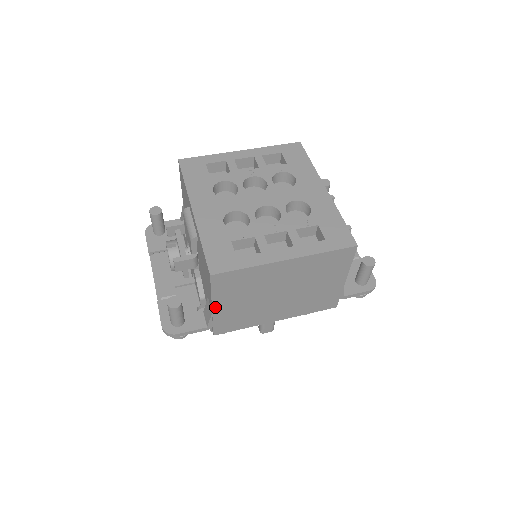
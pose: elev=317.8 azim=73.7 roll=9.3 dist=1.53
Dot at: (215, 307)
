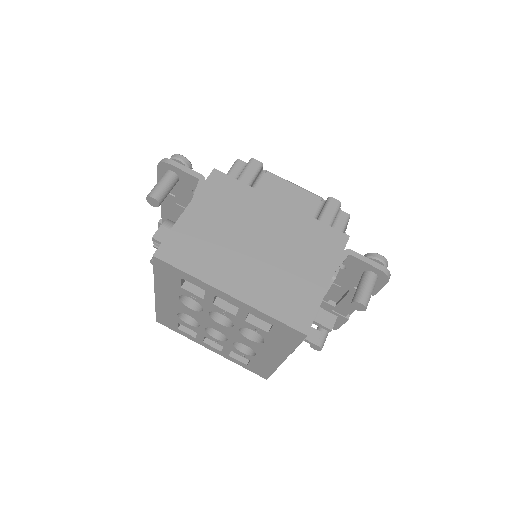
Dot at: occluded
